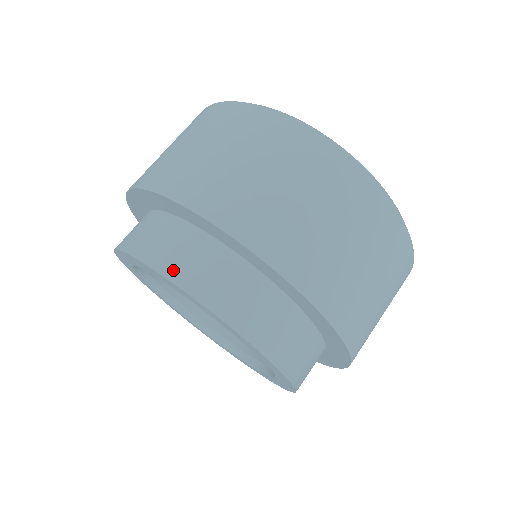
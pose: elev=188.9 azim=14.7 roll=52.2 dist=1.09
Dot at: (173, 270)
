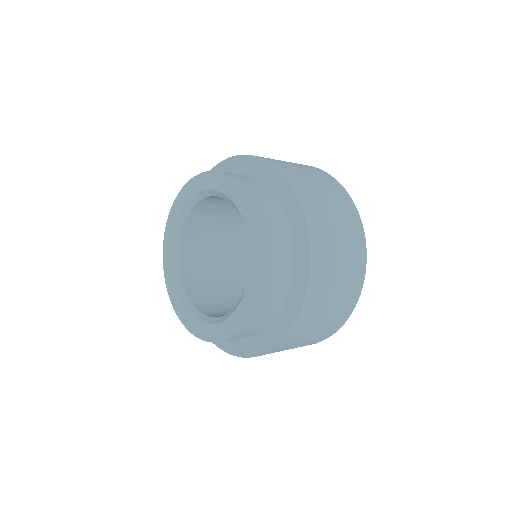
Dot at: (251, 193)
